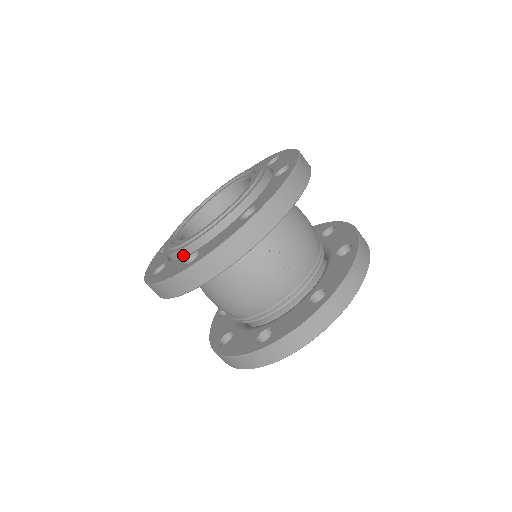
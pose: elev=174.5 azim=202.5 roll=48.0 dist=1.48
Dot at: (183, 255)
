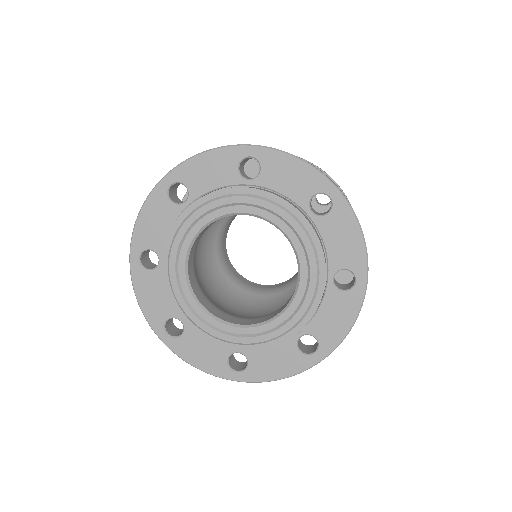
Dot at: (277, 343)
